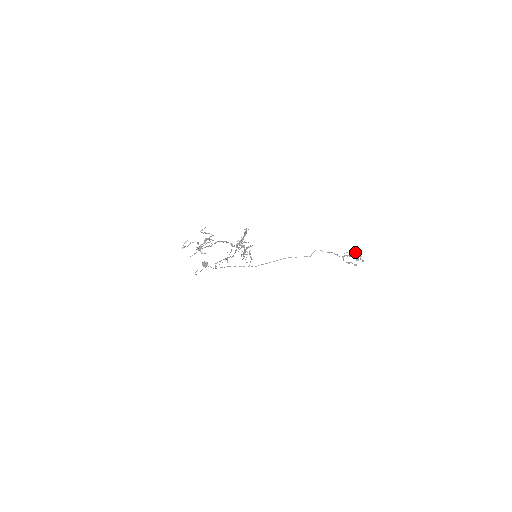
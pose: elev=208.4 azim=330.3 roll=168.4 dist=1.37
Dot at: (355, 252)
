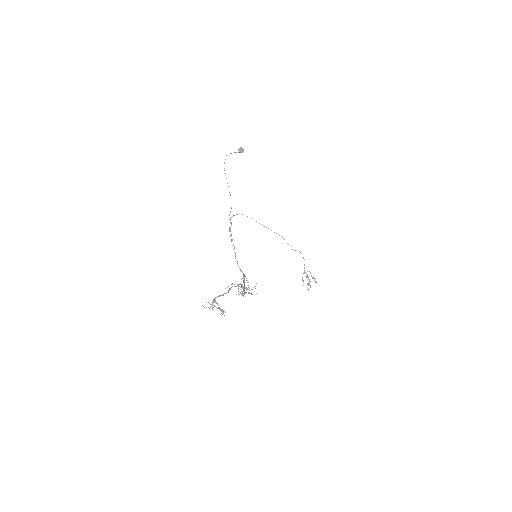
Dot at: (313, 278)
